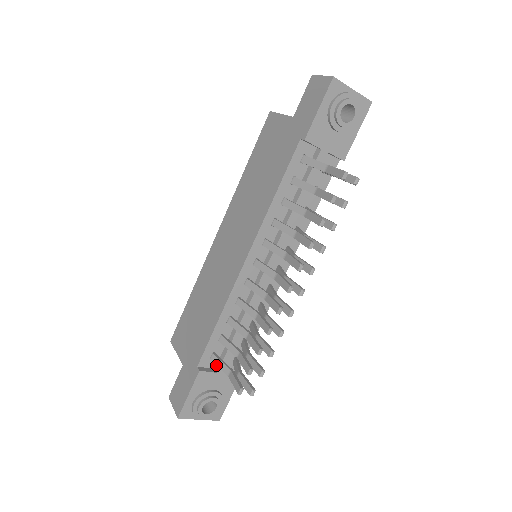
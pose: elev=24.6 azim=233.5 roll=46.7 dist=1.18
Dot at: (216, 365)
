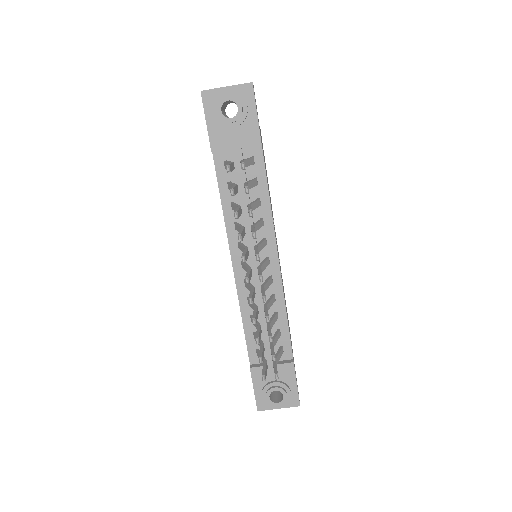
Dot at: (266, 359)
